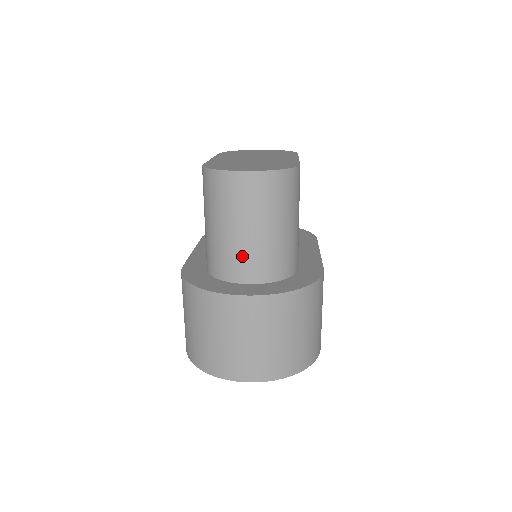
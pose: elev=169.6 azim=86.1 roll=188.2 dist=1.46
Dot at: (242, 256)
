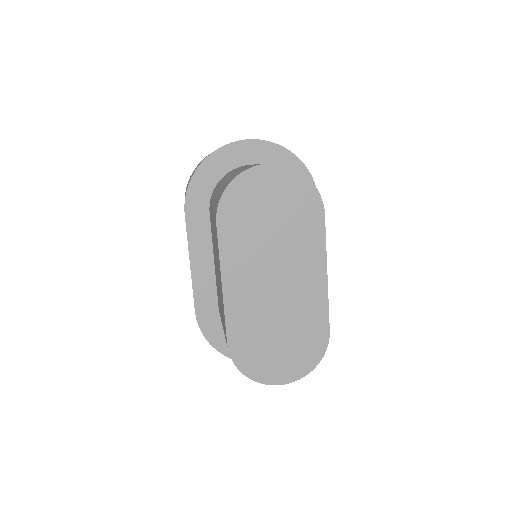
Dot at: occluded
